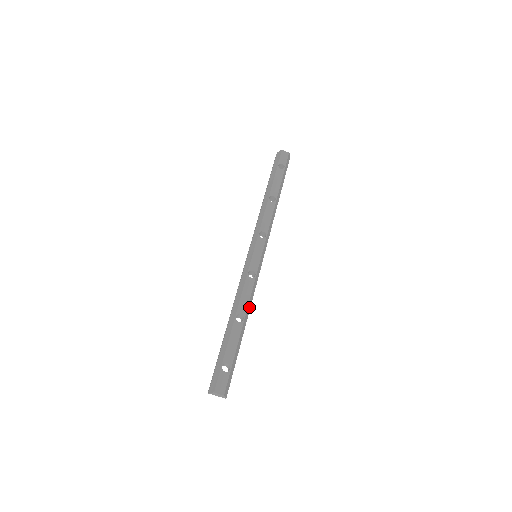
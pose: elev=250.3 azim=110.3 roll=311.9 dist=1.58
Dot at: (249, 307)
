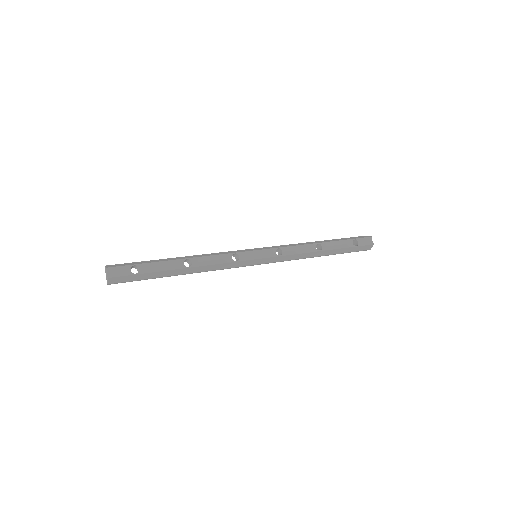
Dot at: (204, 269)
